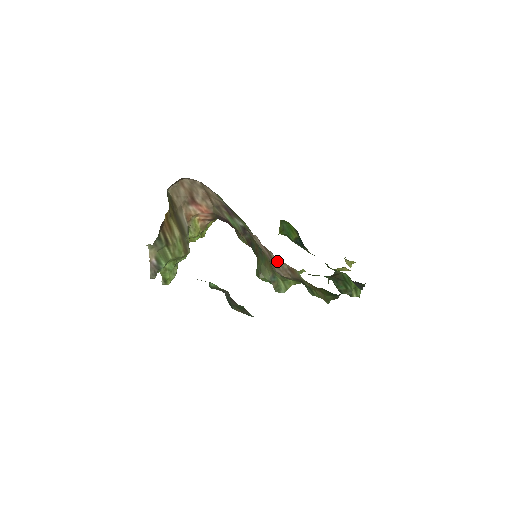
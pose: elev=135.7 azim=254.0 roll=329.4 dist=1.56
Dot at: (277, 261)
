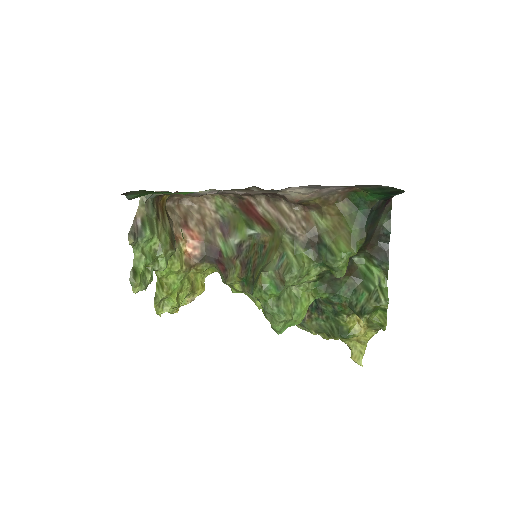
Dot at: (289, 209)
